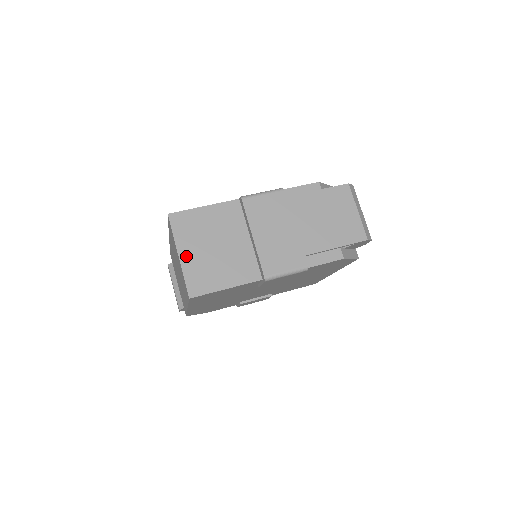
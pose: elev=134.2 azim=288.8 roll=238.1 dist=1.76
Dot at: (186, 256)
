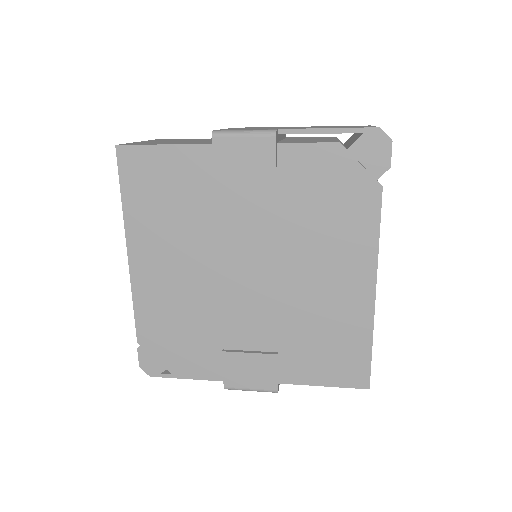
Dot at: occluded
